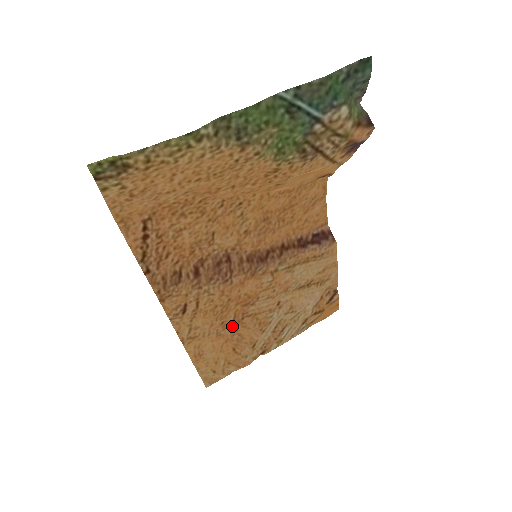
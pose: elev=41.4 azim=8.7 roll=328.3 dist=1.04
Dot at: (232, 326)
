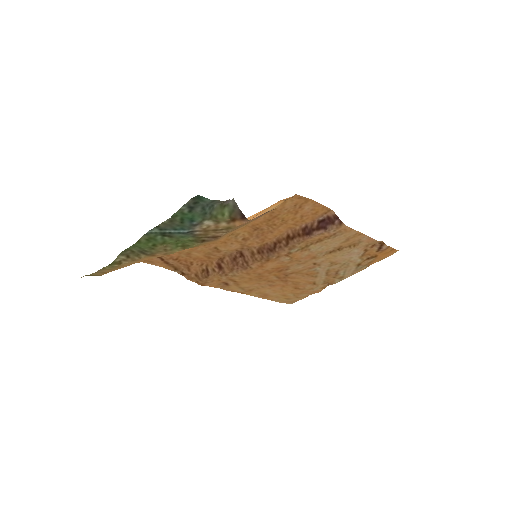
Dot at: (280, 280)
